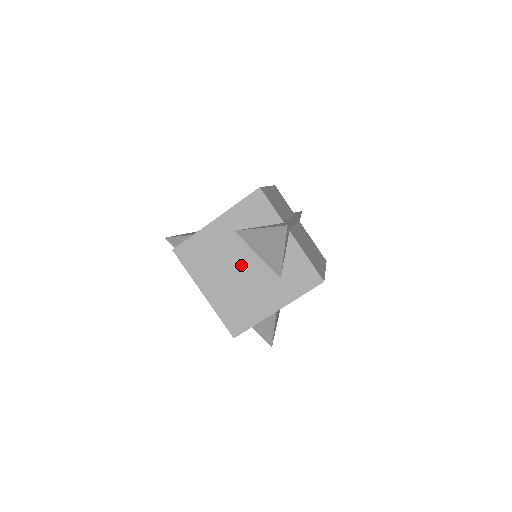
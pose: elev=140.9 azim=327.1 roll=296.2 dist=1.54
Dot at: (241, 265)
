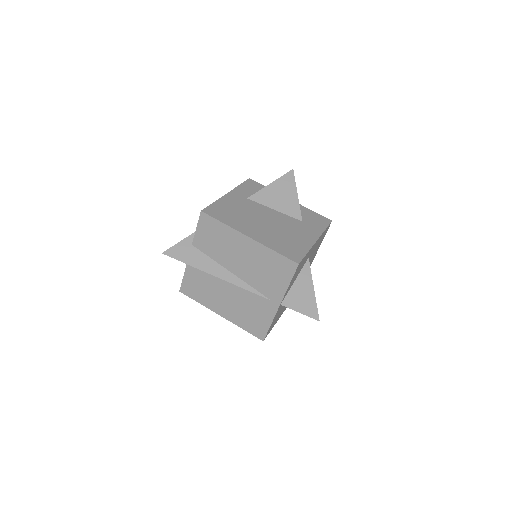
Dot at: (267, 216)
